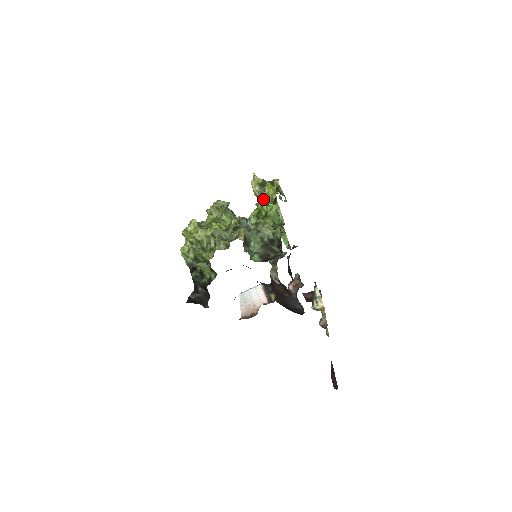
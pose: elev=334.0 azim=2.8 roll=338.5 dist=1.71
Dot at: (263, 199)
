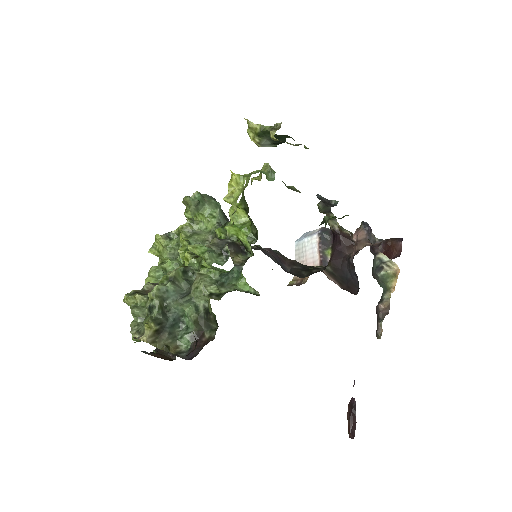
Dot at: occluded
